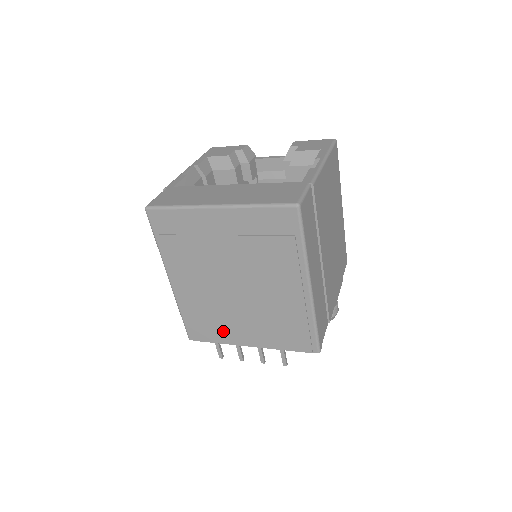
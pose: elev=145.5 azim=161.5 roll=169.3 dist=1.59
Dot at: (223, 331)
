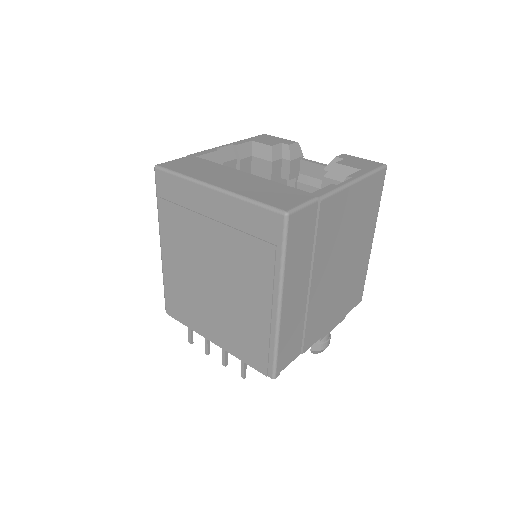
Dot at: (194, 317)
